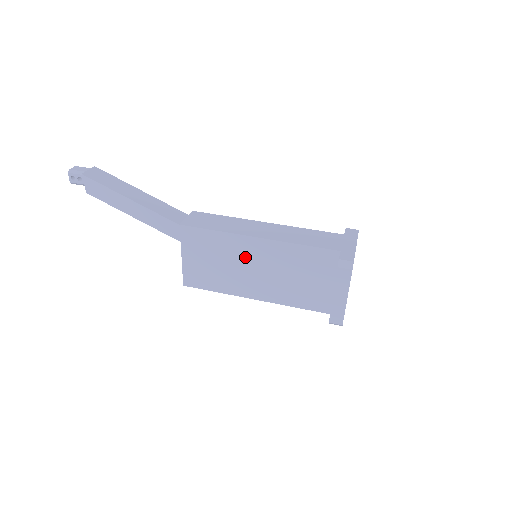
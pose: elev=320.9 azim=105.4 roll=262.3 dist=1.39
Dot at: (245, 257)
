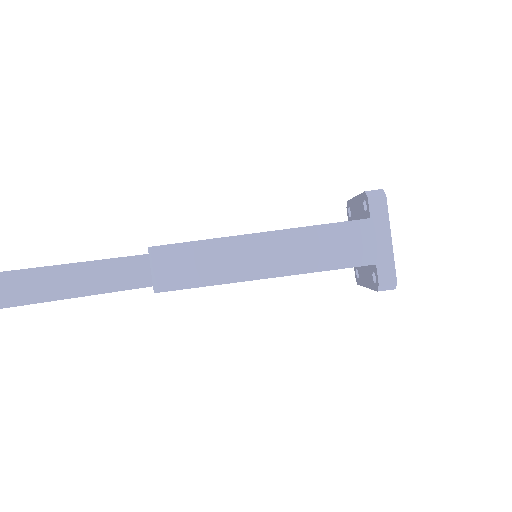
Dot at: occluded
